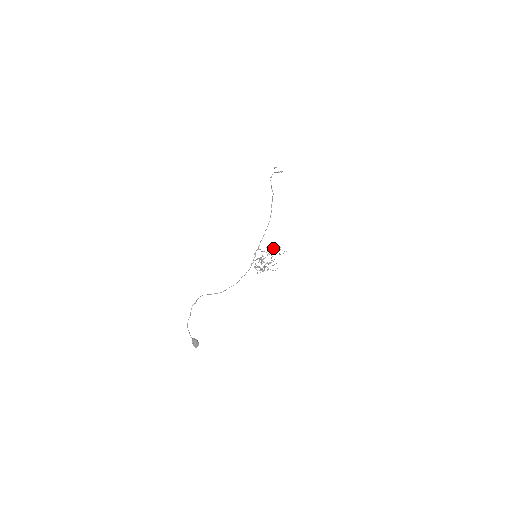
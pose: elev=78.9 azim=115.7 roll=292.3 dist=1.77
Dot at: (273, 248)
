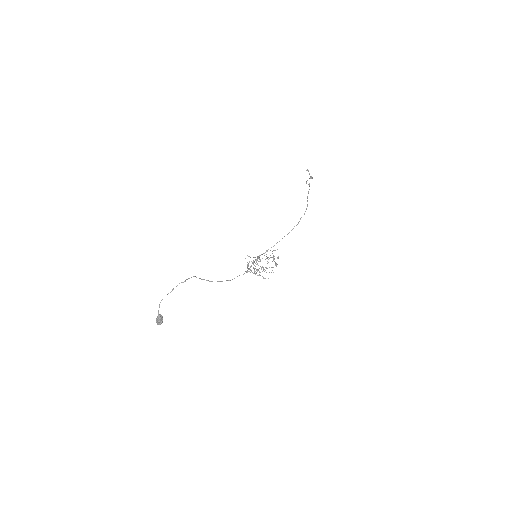
Dot at: (273, 255)
